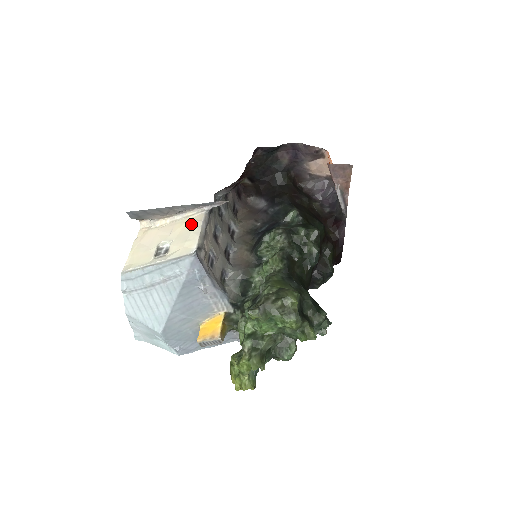
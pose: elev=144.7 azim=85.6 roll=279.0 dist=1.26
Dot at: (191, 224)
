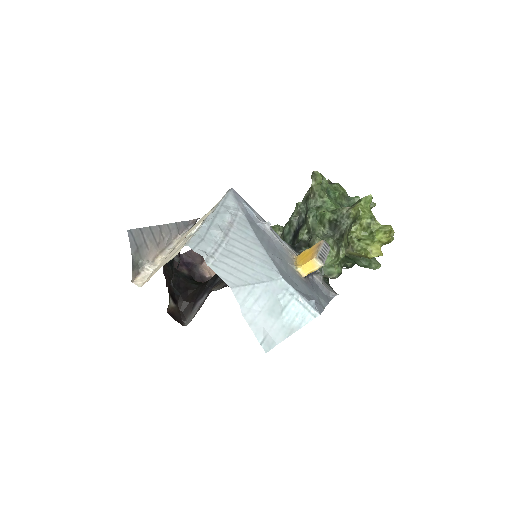
Dot at: (191, 228)
